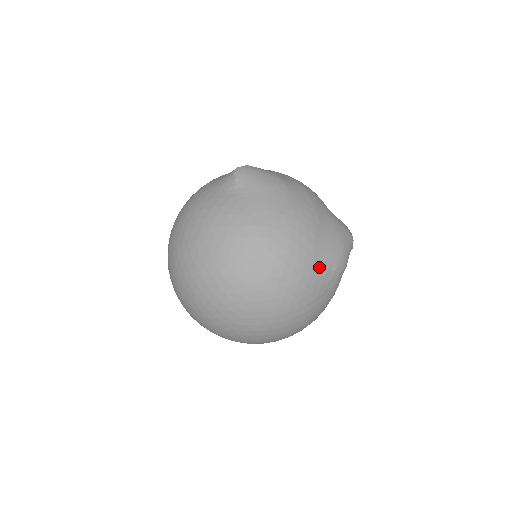
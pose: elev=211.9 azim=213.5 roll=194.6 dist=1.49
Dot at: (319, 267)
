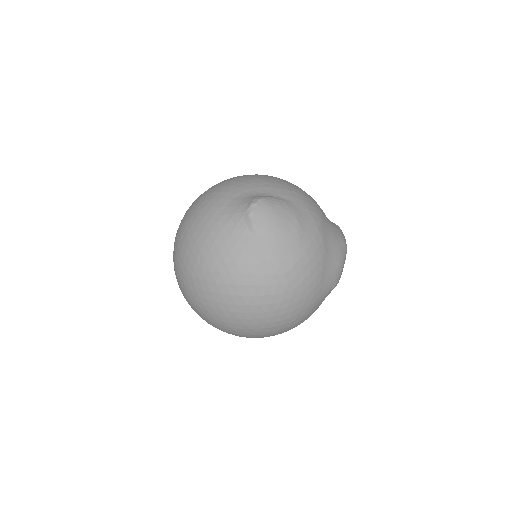
Dot at: (323, 292)
